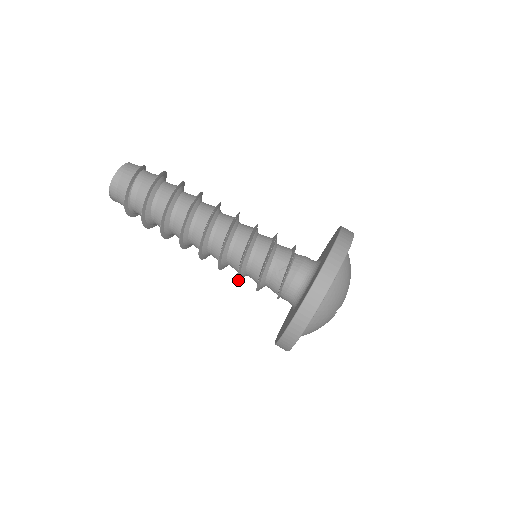
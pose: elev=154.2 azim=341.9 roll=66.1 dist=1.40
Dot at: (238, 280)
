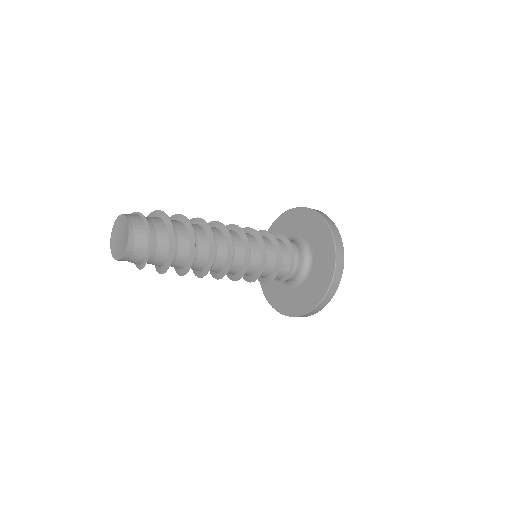
Dot at: occluded
